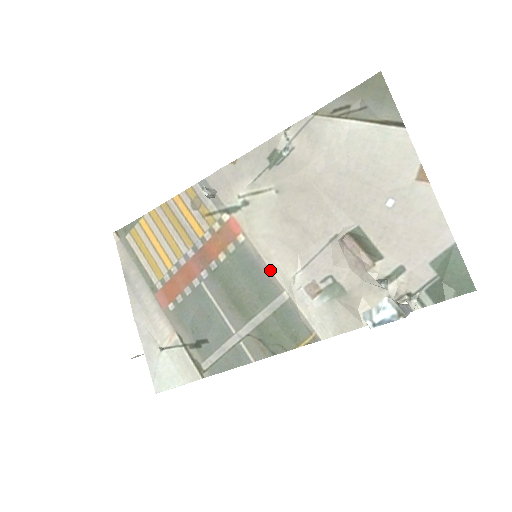
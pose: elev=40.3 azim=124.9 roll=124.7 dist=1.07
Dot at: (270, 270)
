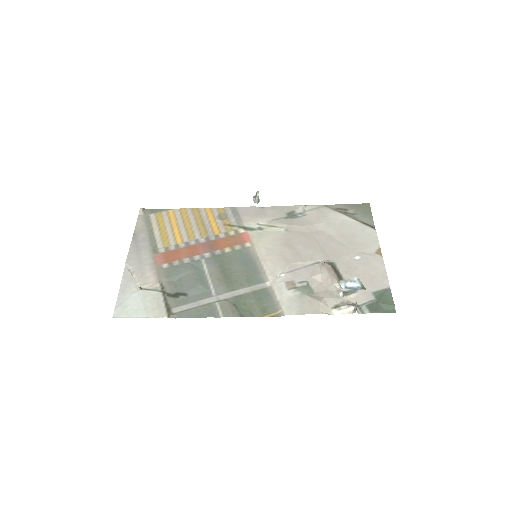
Dot at: (263, 267)
